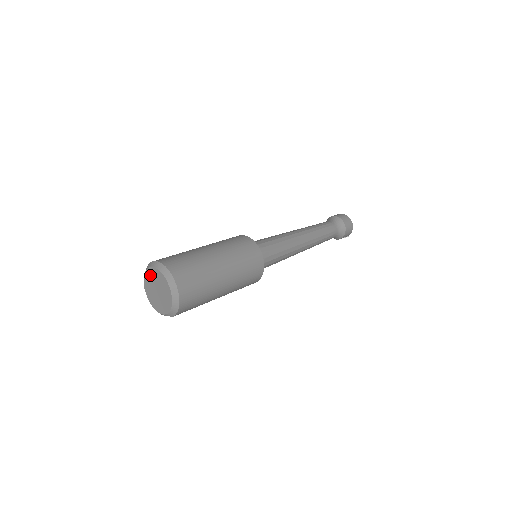
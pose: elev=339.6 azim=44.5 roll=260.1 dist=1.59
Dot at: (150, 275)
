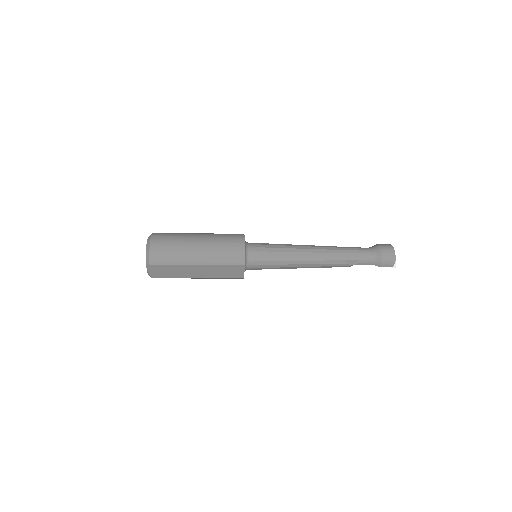
Dot at: occluded
